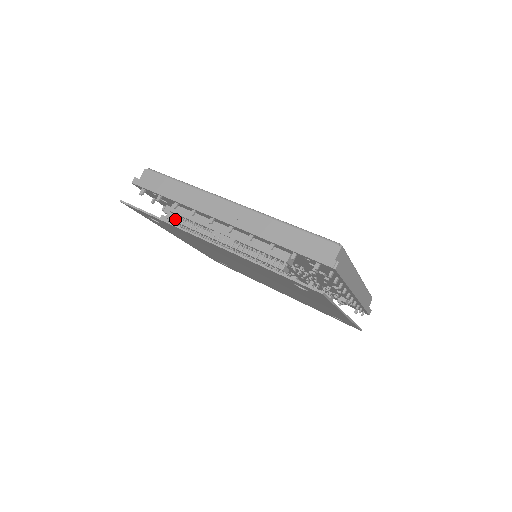
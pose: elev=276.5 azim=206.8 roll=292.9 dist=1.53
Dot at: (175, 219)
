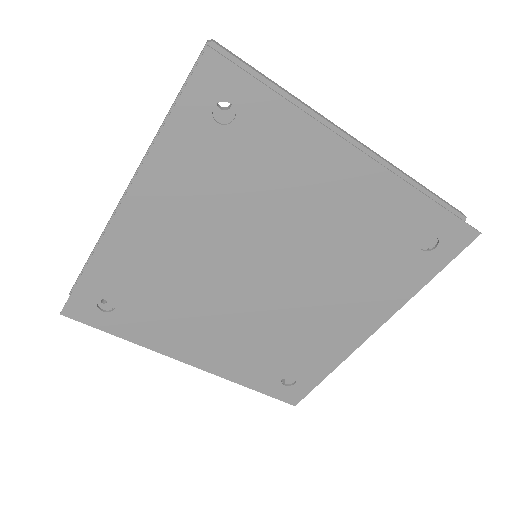
Dot at: occluded
